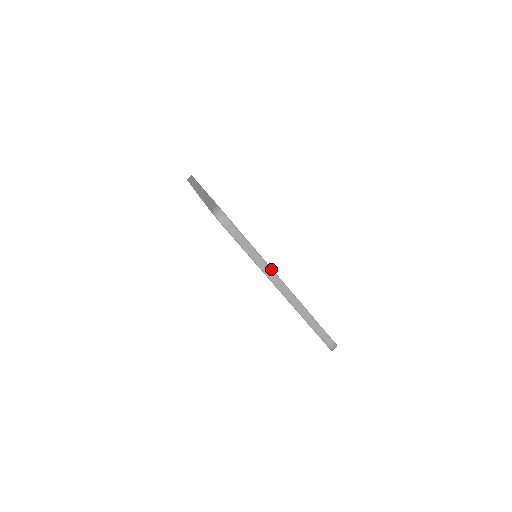
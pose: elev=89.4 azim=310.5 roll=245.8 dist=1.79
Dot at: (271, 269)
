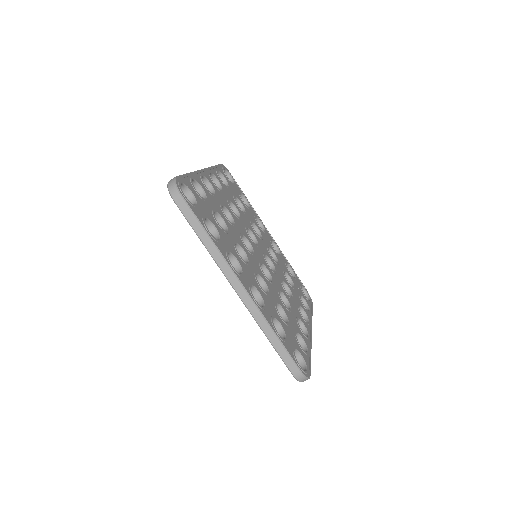
Dot at: (311, 345)
